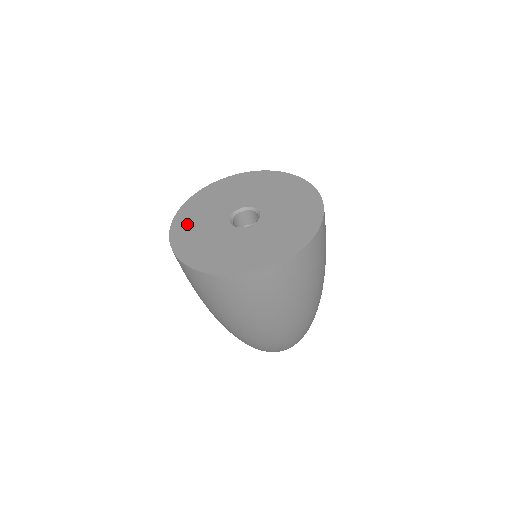
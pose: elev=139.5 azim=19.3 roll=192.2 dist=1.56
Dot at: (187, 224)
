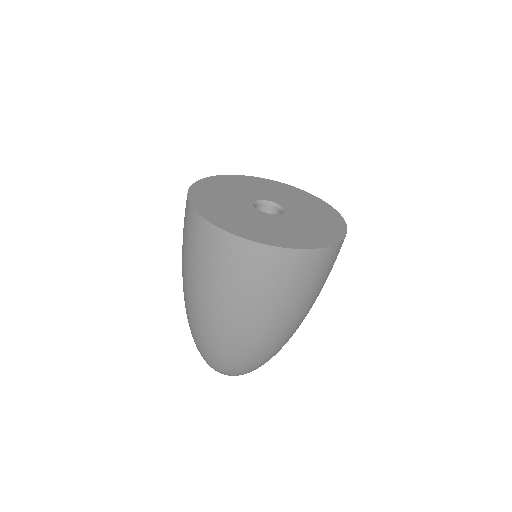
Dot at: (232, 222)
